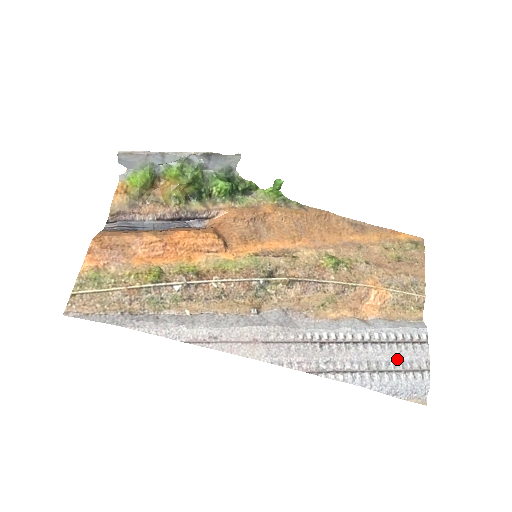
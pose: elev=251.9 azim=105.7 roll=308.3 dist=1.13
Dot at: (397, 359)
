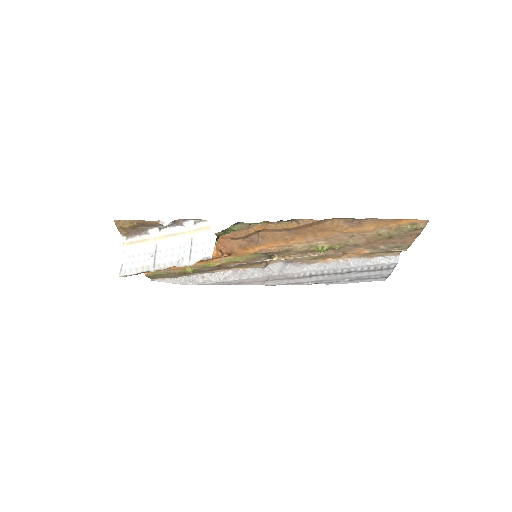
Dot at: (365, 276)
